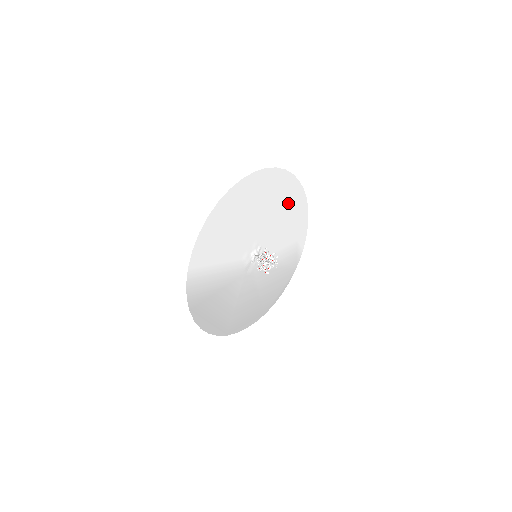
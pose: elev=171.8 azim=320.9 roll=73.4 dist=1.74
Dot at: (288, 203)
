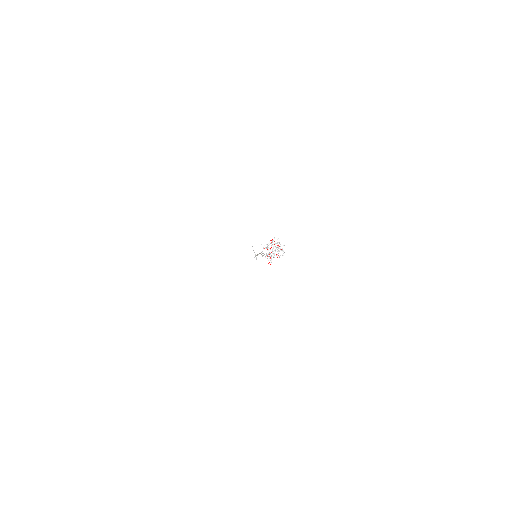
Dot at: occluded
